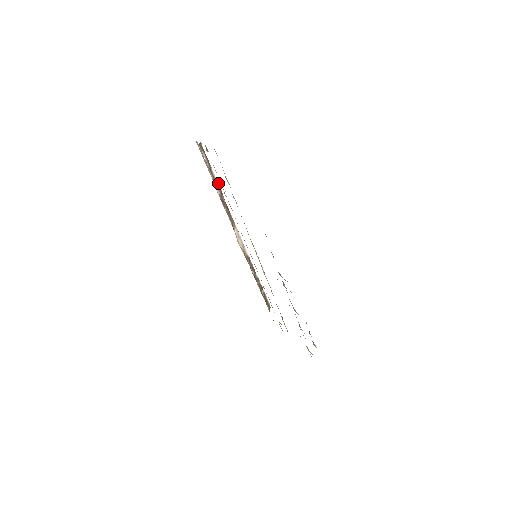
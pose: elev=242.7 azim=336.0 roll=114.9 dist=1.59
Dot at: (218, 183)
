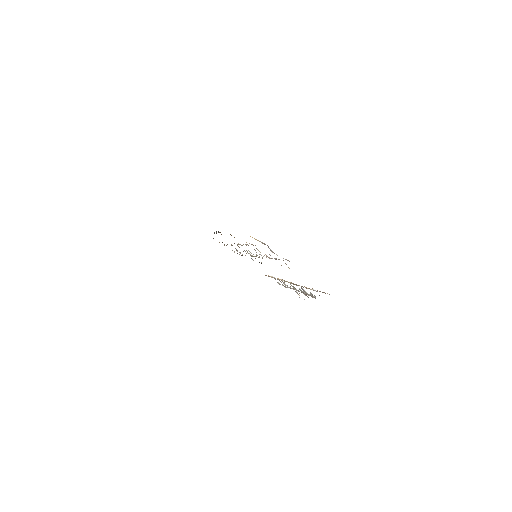
Dot at: occluded
